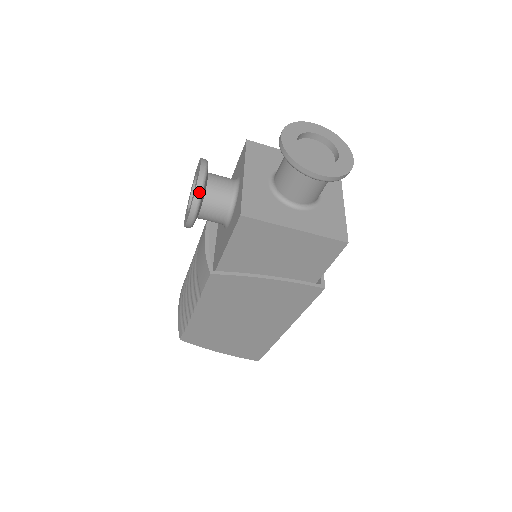
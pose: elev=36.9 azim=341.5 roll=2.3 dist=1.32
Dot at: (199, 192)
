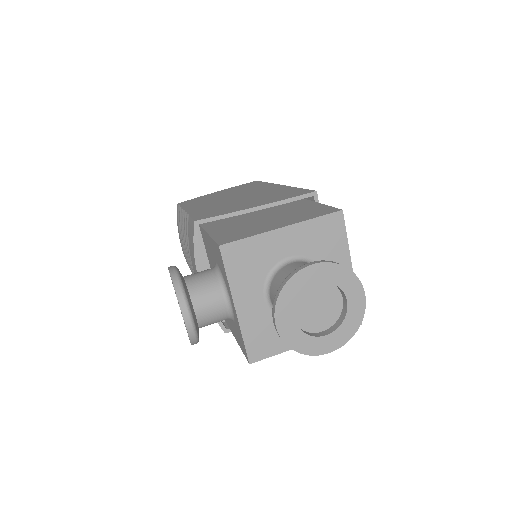
Dot at: (195, 340)
